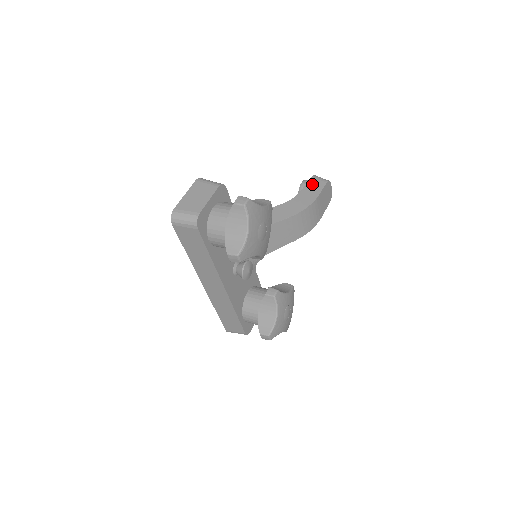
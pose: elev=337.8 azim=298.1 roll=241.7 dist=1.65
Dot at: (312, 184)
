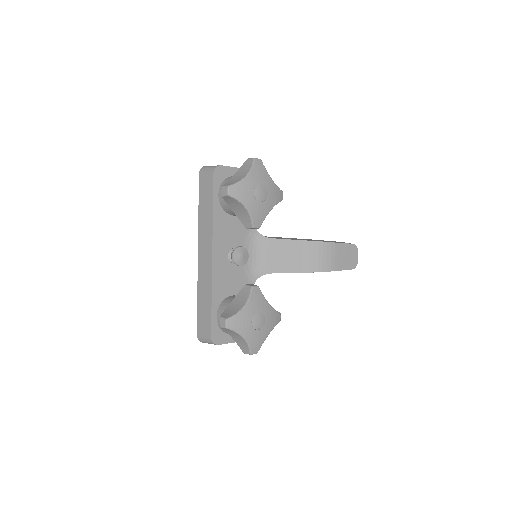
Dot at: occluded
